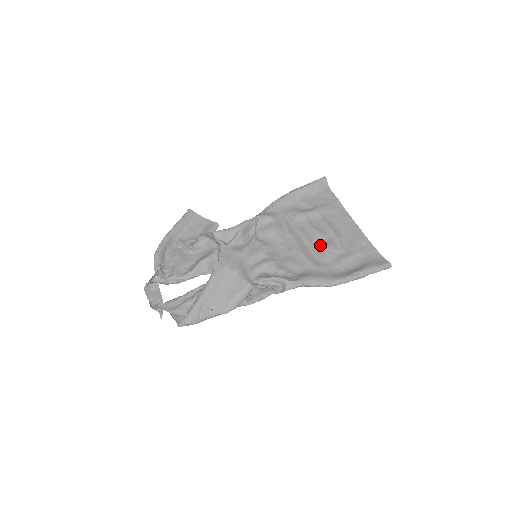
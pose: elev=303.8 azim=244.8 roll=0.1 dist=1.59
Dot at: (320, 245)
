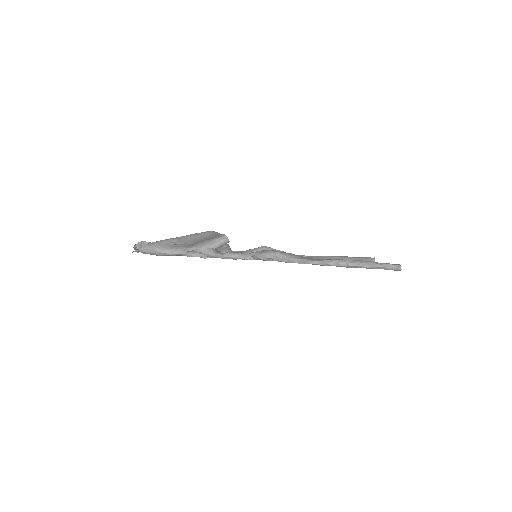
Dot at: occluded
